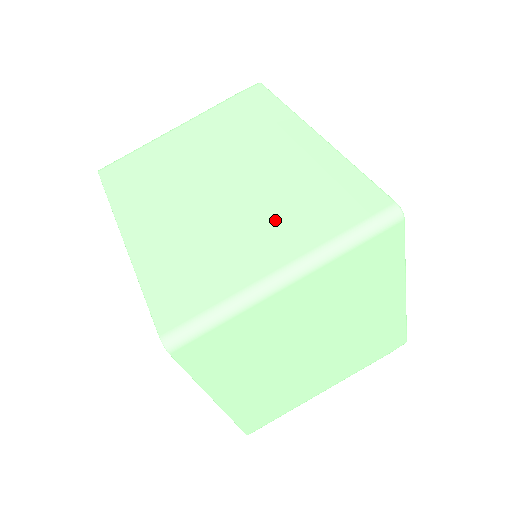
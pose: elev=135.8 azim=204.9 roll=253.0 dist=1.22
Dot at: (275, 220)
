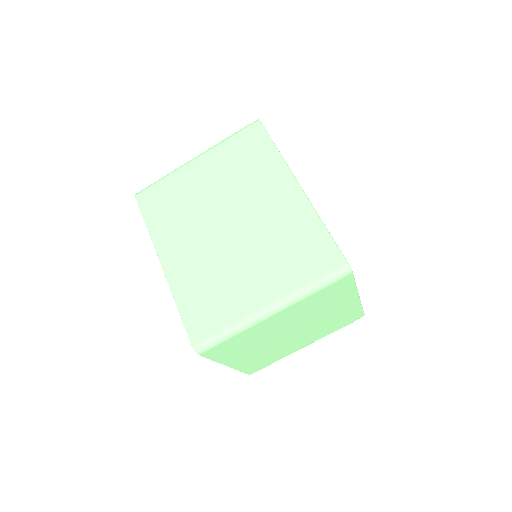
Dot at: (266, 265)
